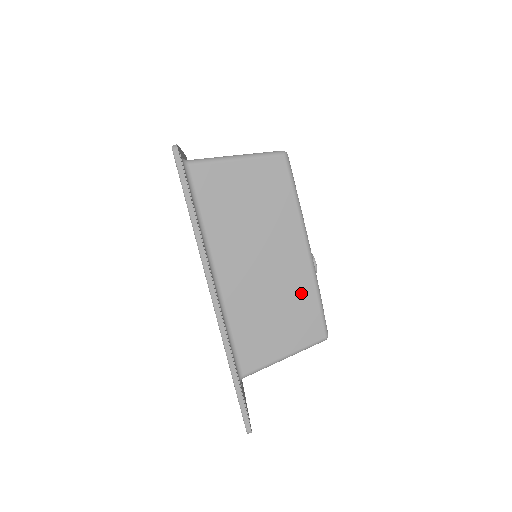
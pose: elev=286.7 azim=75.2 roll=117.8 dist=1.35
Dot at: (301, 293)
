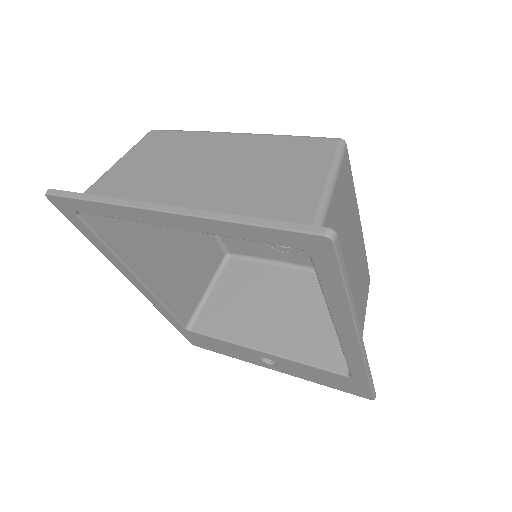
Dot at: (363, 264)
